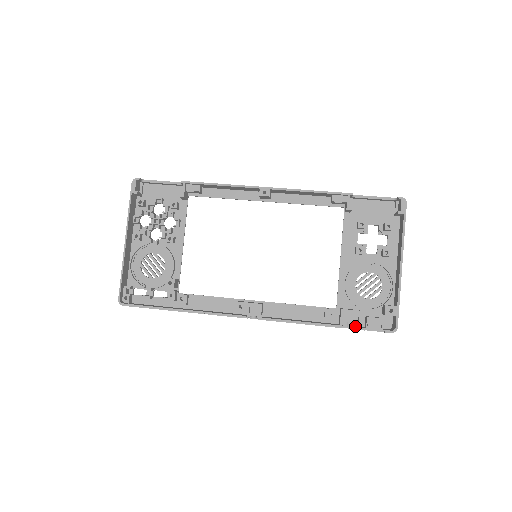
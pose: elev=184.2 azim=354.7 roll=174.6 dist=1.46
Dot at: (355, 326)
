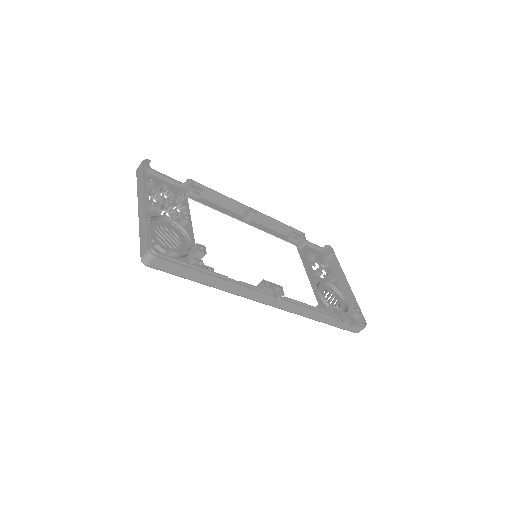
Dot at: (342, 320)
